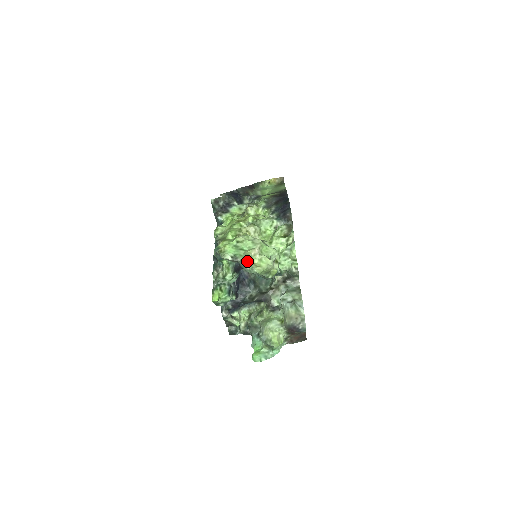
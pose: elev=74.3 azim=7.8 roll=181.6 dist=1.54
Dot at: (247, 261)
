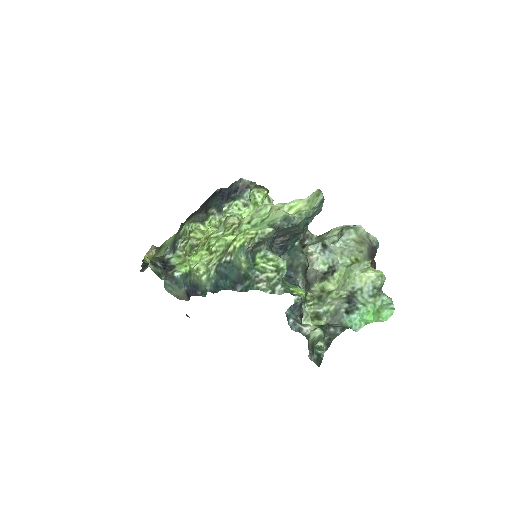
Dot at: (286, 214)
